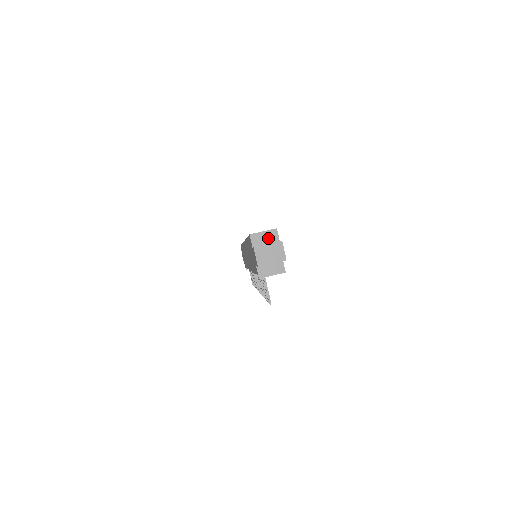
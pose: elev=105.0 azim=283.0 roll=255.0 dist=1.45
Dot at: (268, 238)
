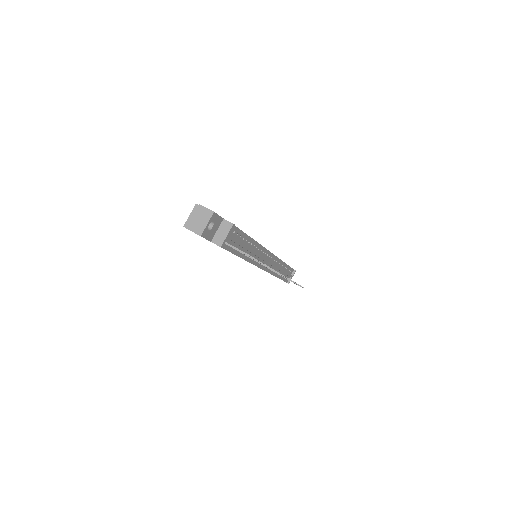
Dot at: occluded
